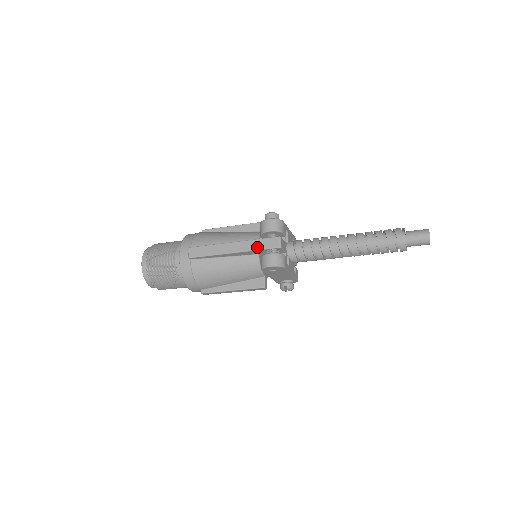
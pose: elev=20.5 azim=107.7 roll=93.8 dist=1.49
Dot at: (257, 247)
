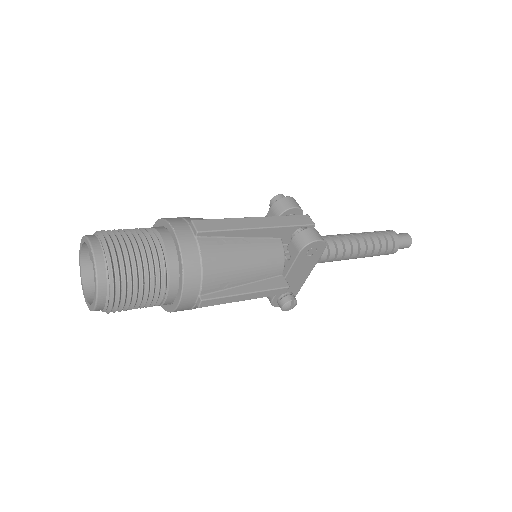
Dot at: (289, 223)
